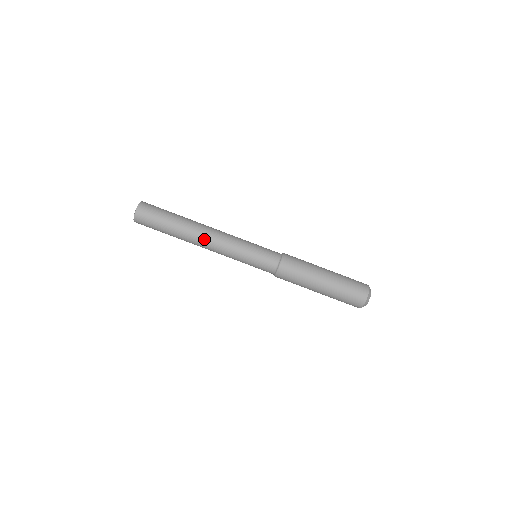
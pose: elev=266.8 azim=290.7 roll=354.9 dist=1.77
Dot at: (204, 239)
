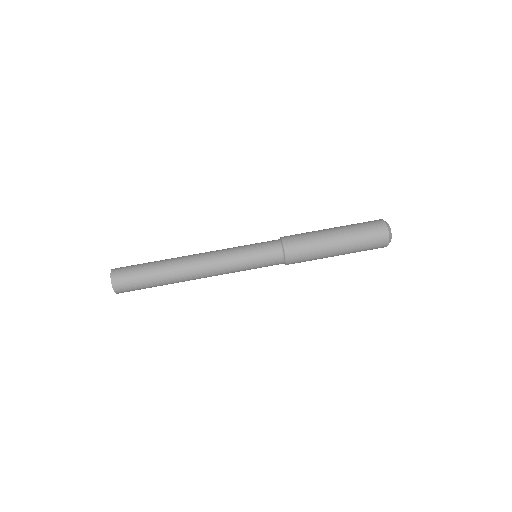
Dot at: (194, 263)
